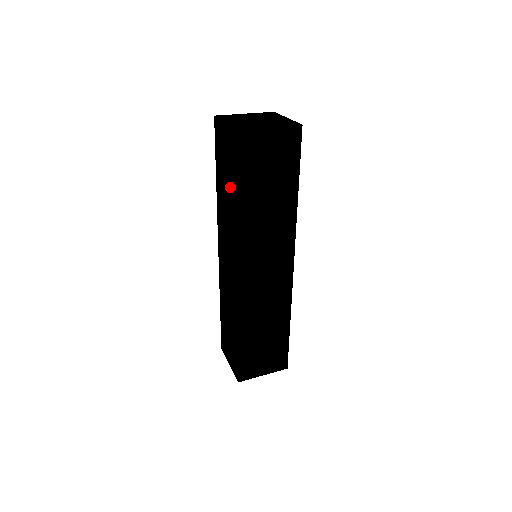
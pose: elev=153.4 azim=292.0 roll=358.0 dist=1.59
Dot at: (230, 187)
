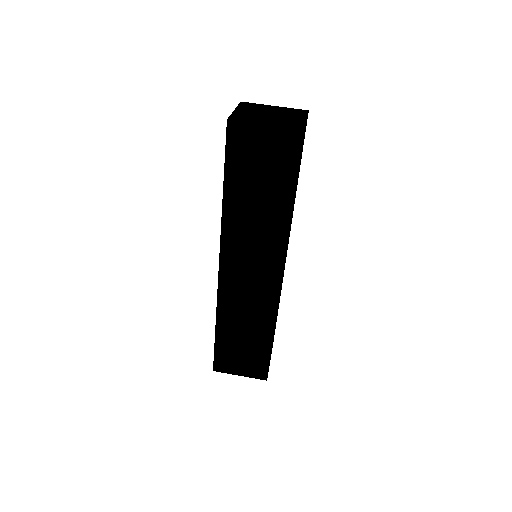
Dot at: occluded
